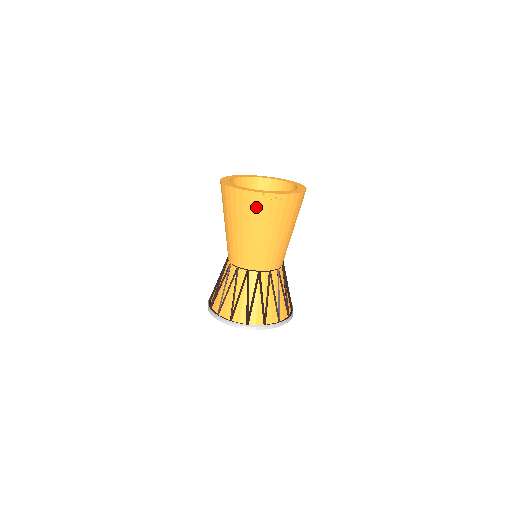
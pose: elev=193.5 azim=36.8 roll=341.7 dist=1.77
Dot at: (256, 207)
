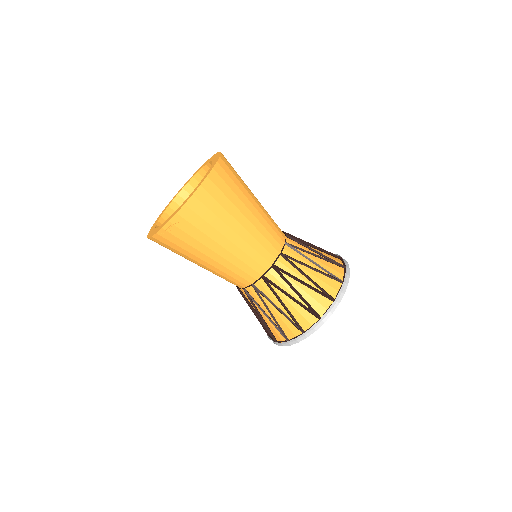
Dot at: (172, 245)
